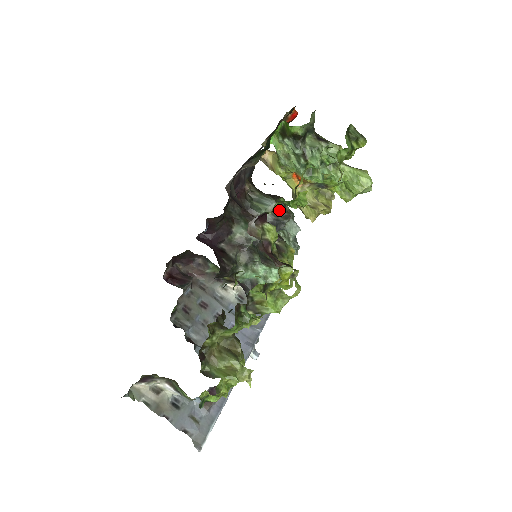
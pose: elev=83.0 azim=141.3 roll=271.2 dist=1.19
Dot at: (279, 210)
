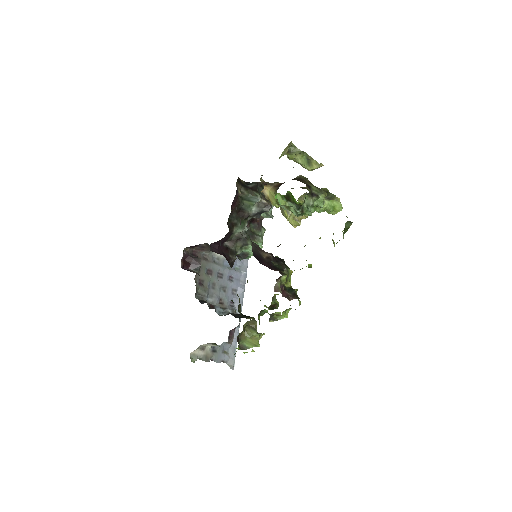
Dot at: (263, 202)
